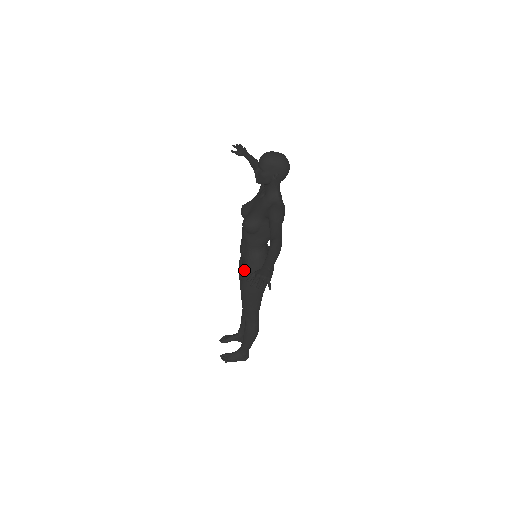
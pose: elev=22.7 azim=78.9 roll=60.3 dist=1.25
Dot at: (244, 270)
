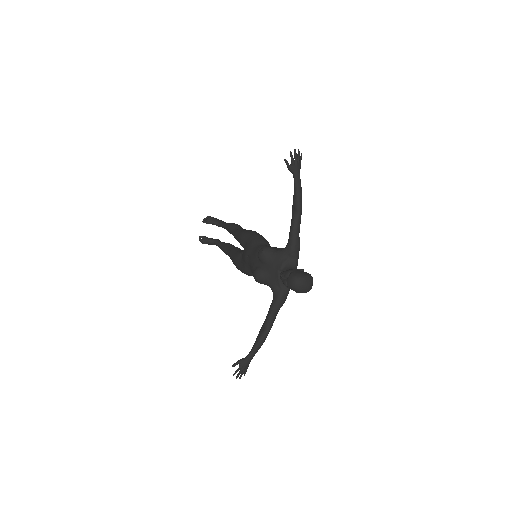
Dot at: (241, 267)
